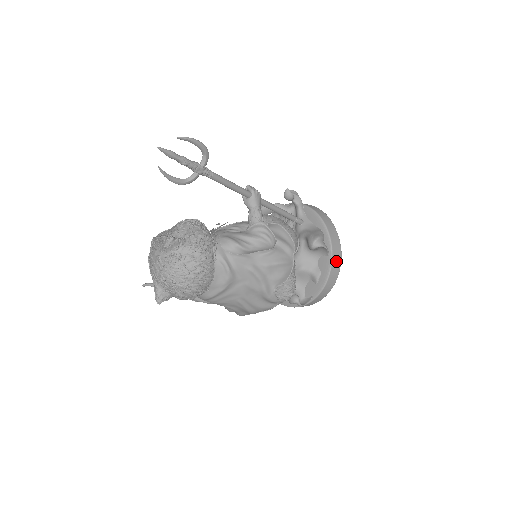
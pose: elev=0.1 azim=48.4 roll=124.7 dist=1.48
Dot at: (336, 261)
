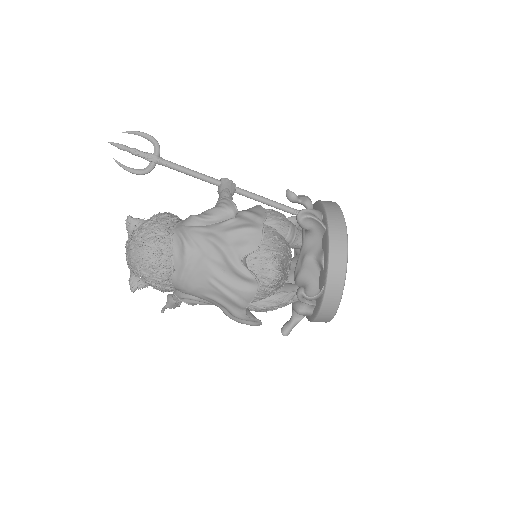
Dot at: (337, 234)
